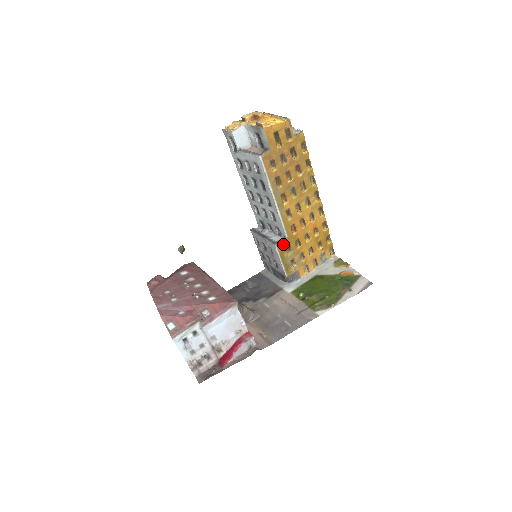
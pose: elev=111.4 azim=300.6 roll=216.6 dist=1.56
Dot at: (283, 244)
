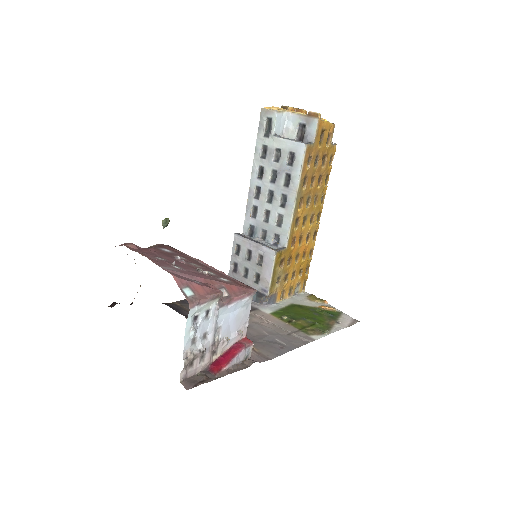
Dot at: (281, 254)
